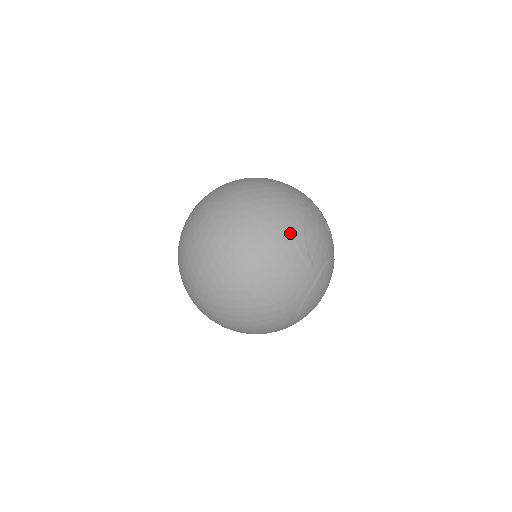
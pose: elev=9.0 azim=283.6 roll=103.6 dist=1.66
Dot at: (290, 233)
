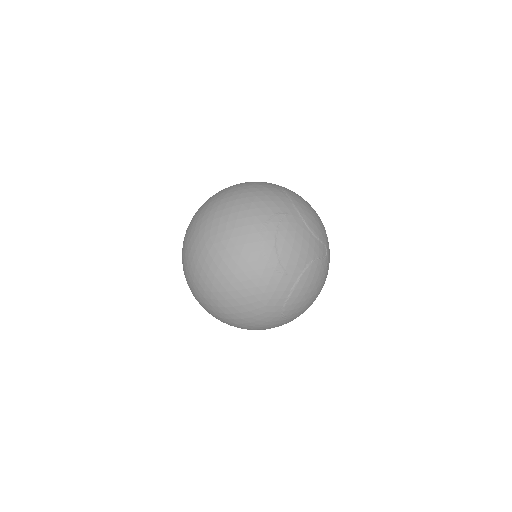
Dot at: (259, 246)
